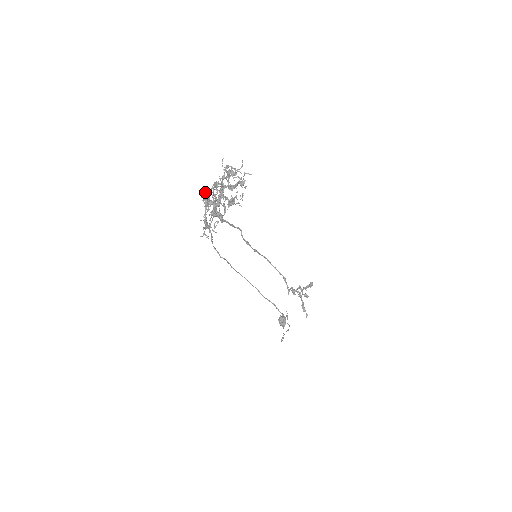
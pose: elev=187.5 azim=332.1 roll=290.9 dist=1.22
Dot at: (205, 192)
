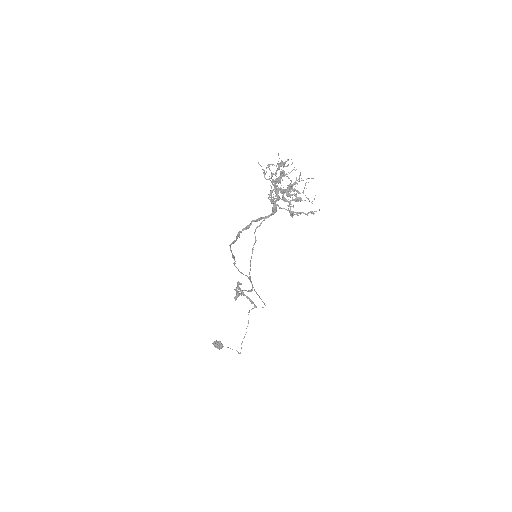
Dot at: (271, 193)
